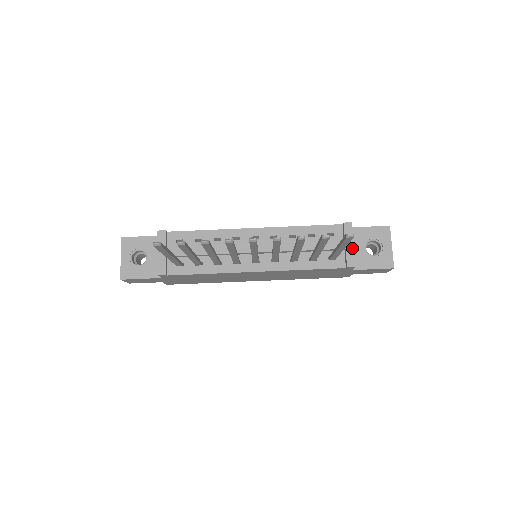
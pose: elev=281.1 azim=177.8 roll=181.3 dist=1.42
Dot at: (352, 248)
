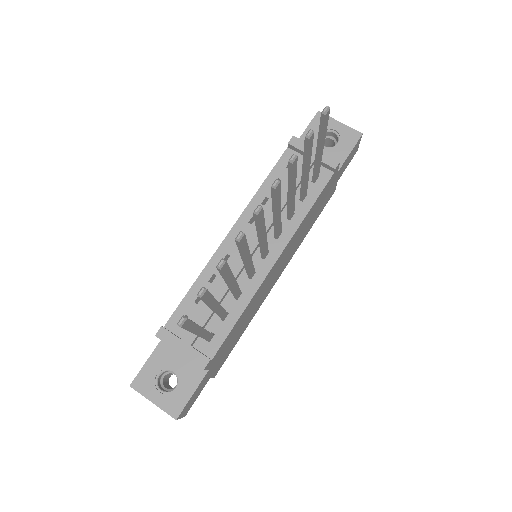
Dot at: occluded
